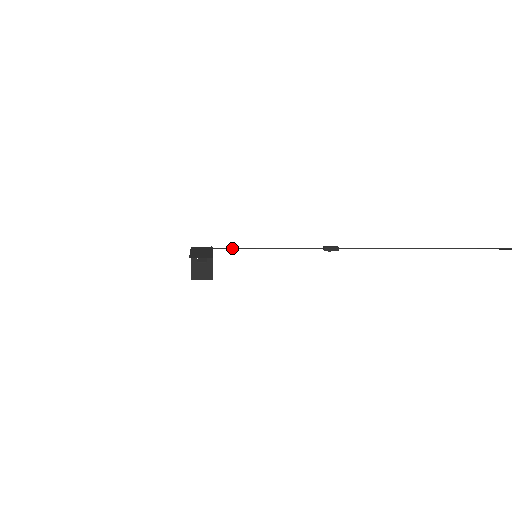
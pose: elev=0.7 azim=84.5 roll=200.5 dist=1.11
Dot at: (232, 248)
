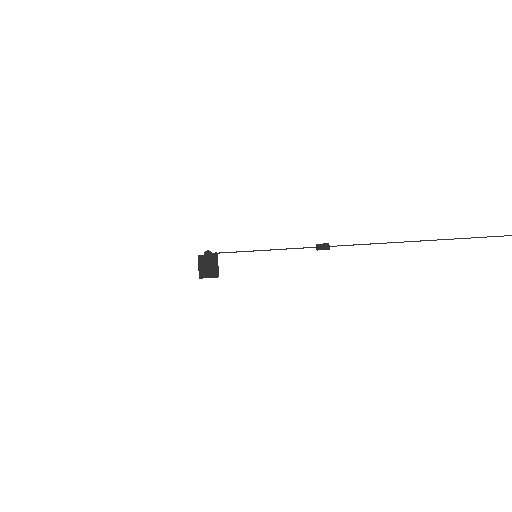
Dot at: (235, 252)
